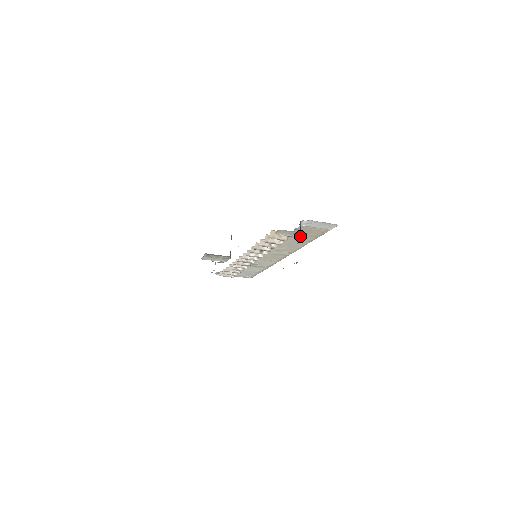
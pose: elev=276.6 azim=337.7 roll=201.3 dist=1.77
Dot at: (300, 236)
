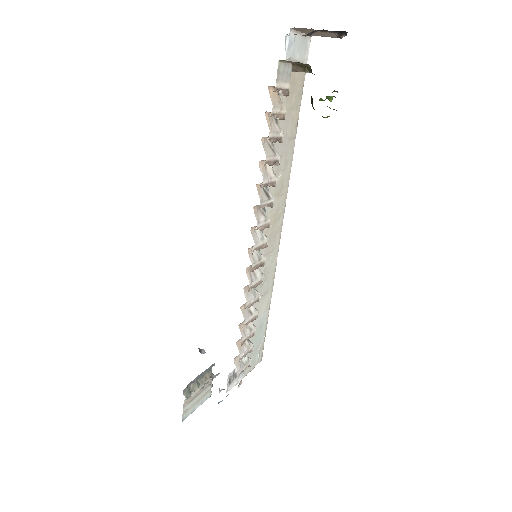
Dot at: occluded
